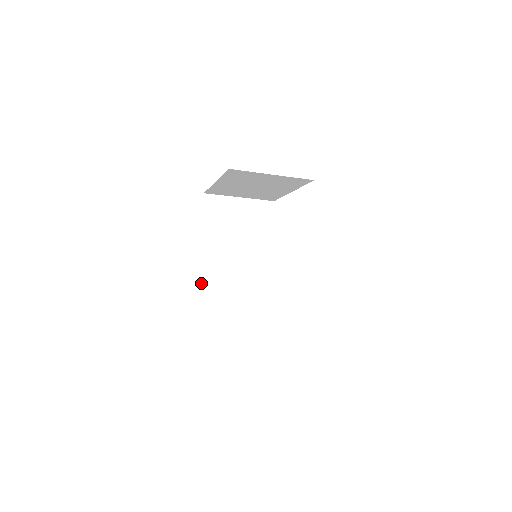
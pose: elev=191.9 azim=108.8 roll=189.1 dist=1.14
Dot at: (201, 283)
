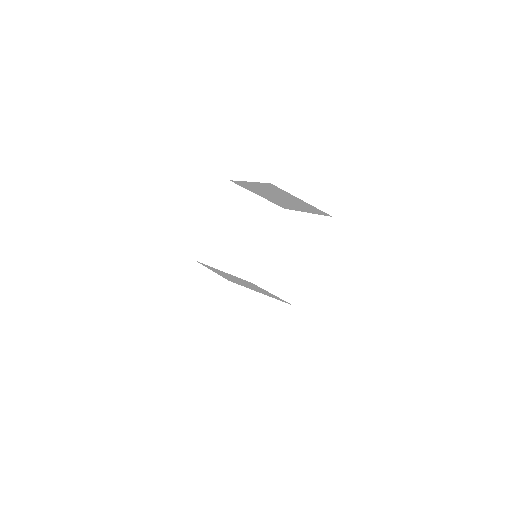
Dot at: (197, 258)
